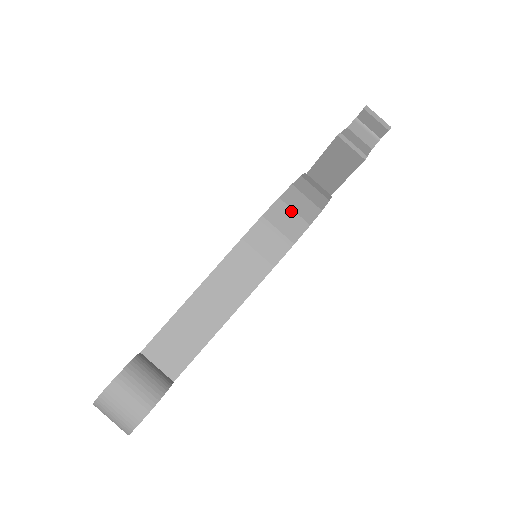
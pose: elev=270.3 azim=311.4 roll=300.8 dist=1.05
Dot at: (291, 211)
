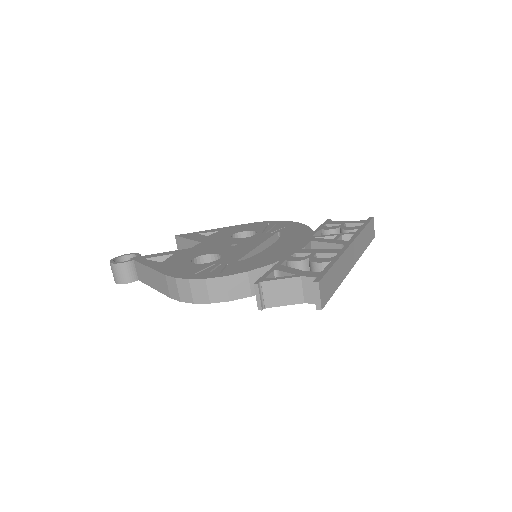
Dot at: (190, 290)
